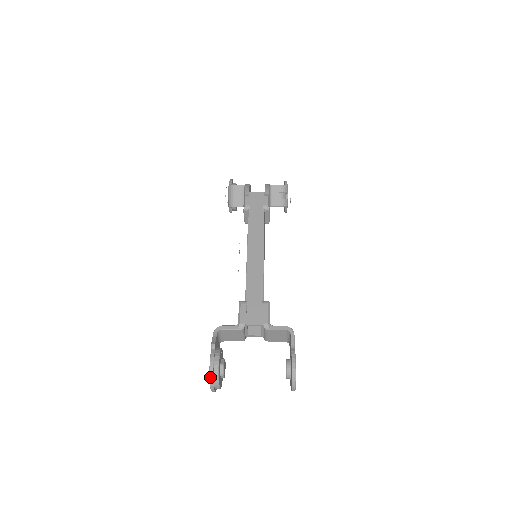
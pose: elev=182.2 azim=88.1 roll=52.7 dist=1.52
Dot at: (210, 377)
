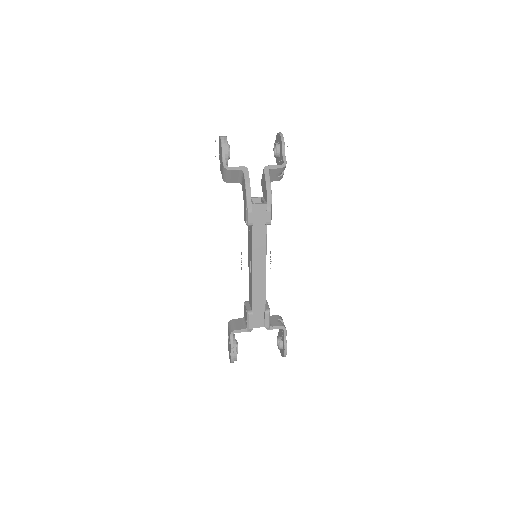
Dot at: occluded
